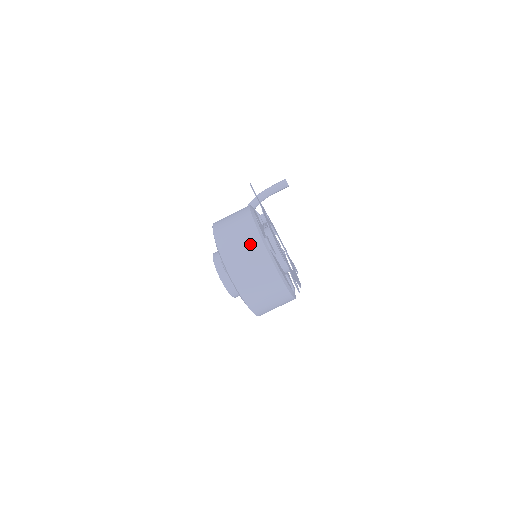
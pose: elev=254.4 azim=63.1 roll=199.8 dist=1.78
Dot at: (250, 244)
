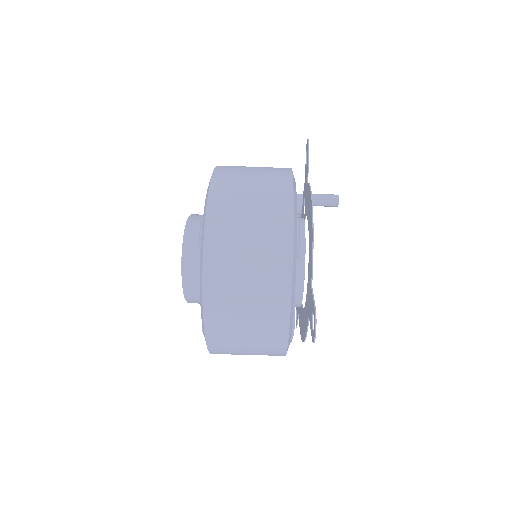
Dot at: (269, 211)
